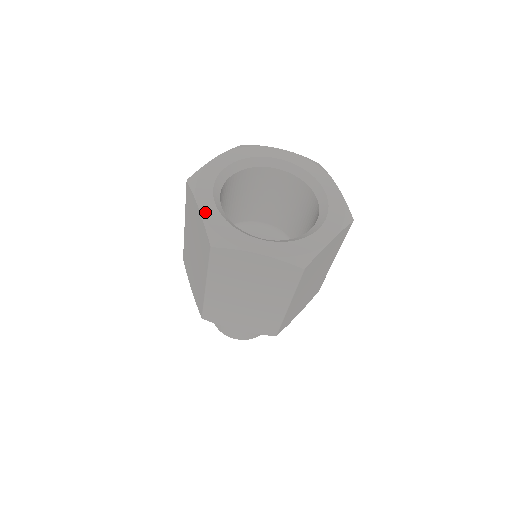
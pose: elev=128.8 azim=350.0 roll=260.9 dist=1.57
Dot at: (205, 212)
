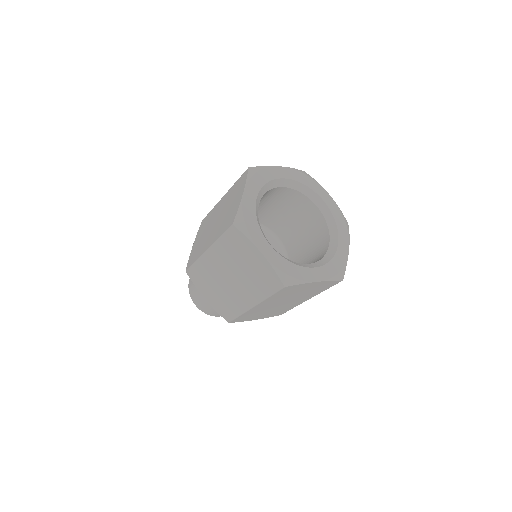
Dot at: (269, 256)
